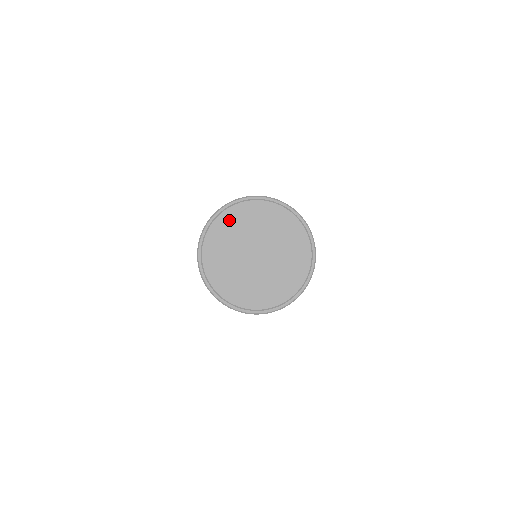
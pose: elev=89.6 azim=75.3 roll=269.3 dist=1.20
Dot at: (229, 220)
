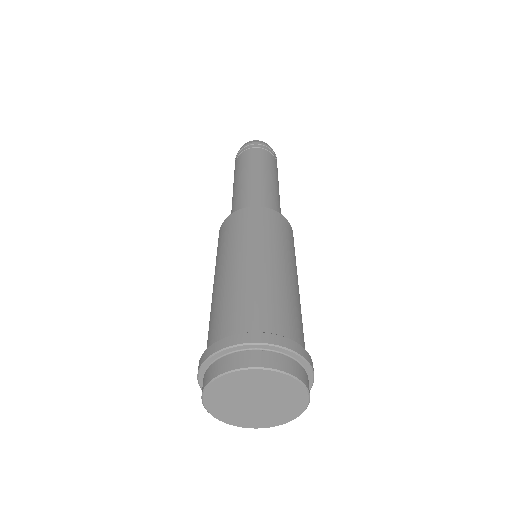
Dot at: (227, 382)
